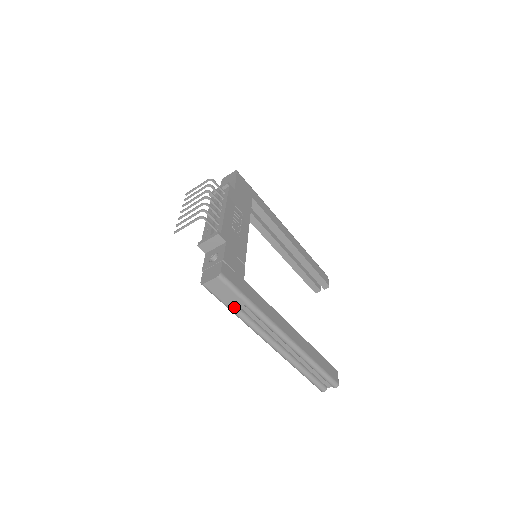
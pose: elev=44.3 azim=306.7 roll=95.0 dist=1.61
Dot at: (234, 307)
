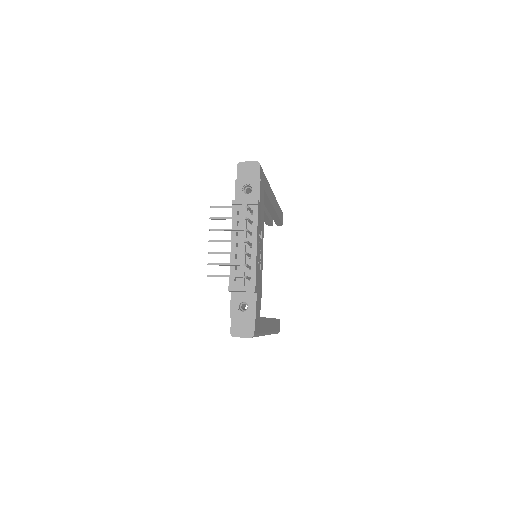
Dot at: occluded
